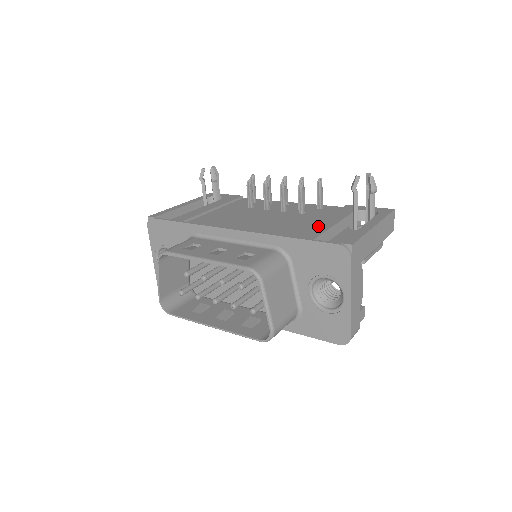
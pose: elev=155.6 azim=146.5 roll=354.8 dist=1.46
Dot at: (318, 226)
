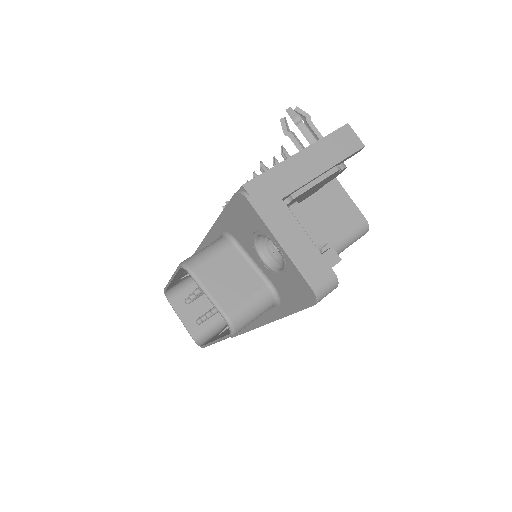
Dot at: occluded
